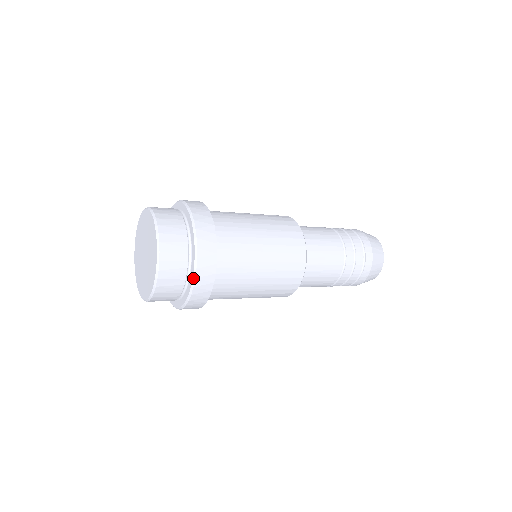
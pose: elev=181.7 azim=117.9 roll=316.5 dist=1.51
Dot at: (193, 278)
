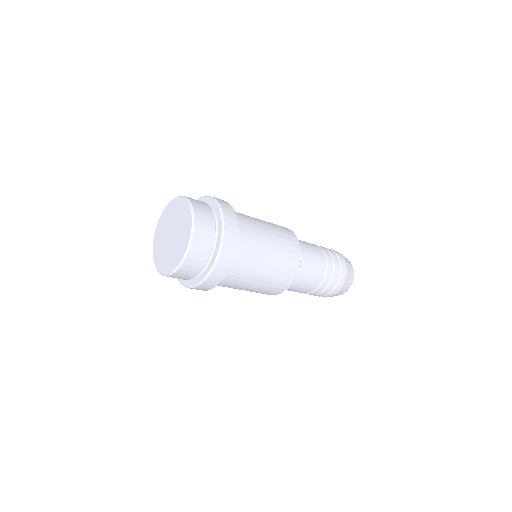
Dot at: (218, 254)
